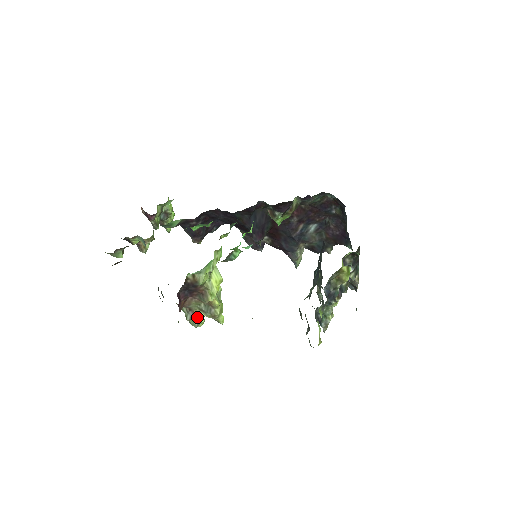
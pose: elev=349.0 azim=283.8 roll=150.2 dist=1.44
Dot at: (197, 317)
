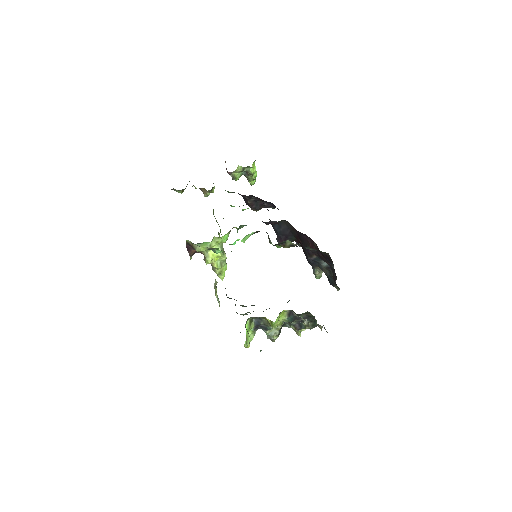
Dot at: (210, 263)
